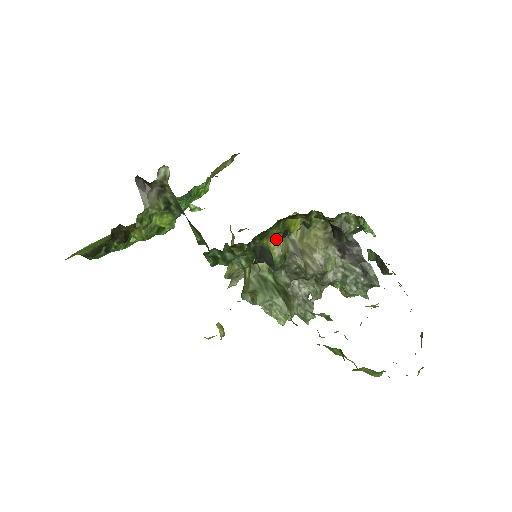
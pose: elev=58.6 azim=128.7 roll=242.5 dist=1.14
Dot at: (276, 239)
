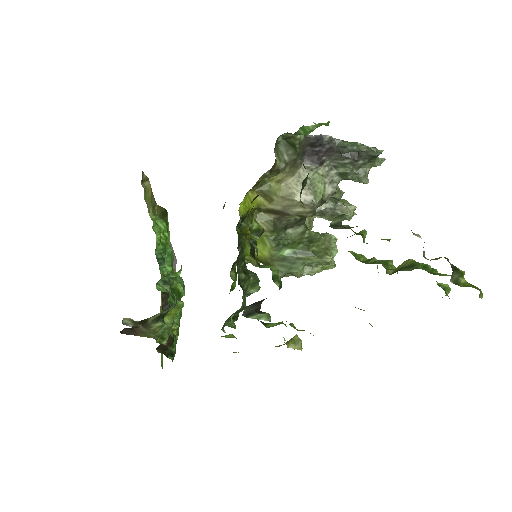
Dot at: occluded
